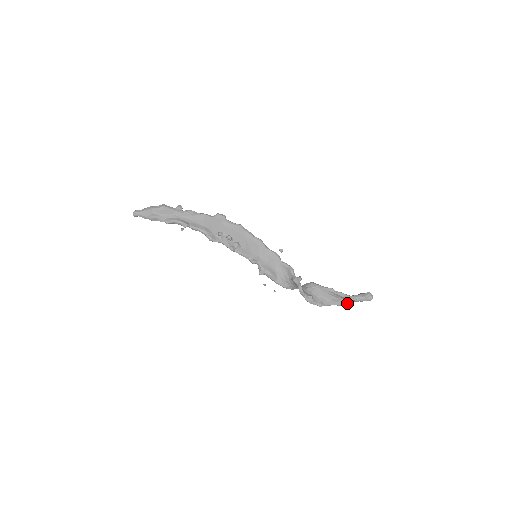
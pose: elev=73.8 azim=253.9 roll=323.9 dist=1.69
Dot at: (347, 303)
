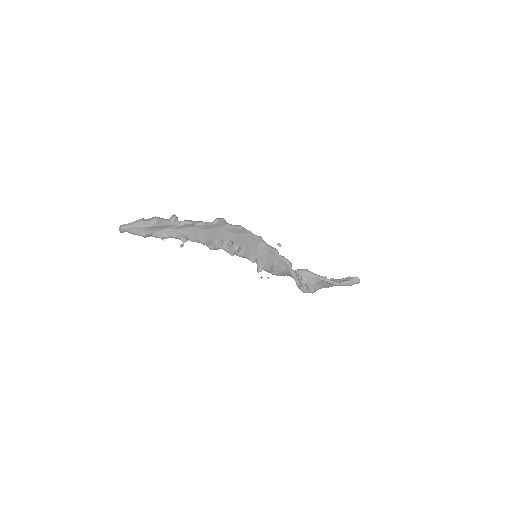
Dot at: occluded
